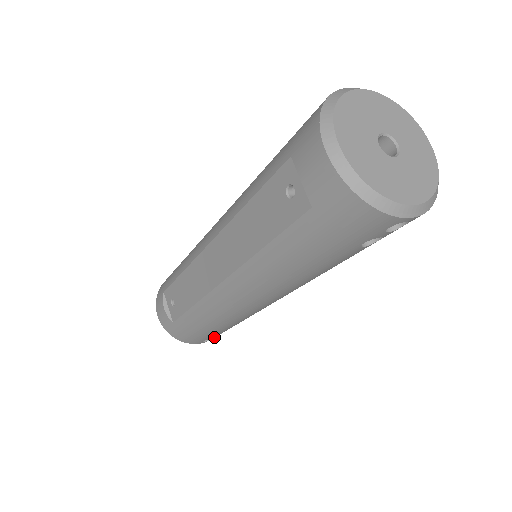
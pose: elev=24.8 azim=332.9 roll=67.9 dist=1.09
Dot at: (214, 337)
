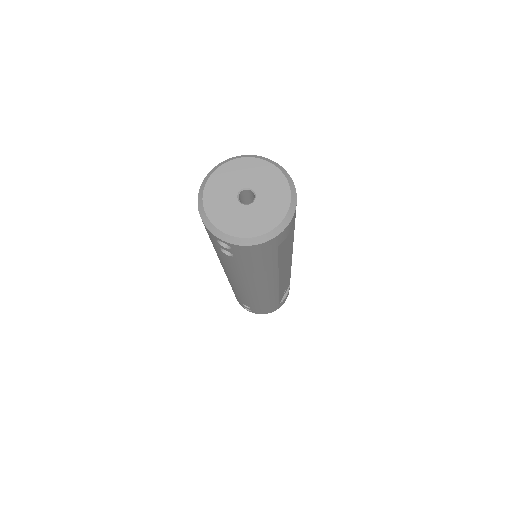
Dot at: occluded
